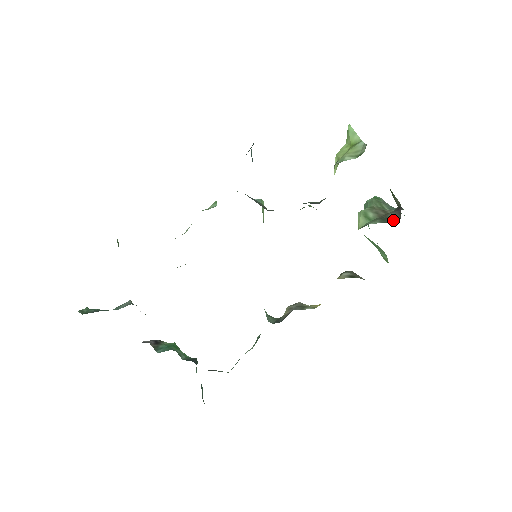
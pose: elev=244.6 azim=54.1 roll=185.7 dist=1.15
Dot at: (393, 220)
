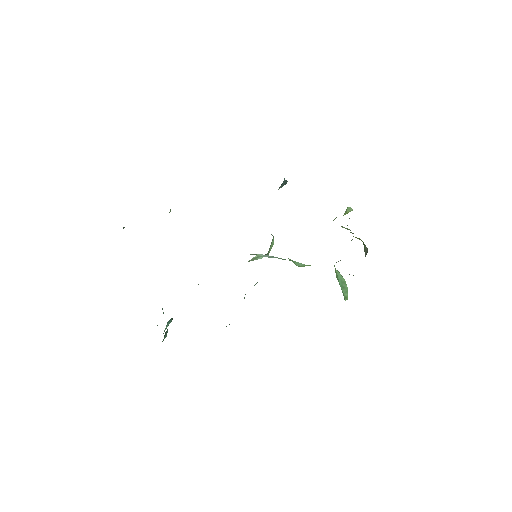
Dot at: occluded
